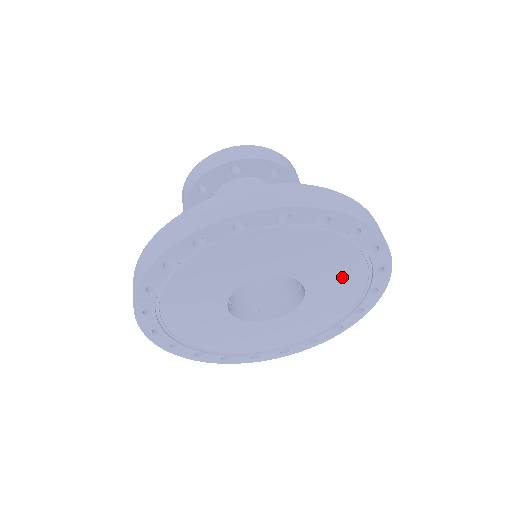
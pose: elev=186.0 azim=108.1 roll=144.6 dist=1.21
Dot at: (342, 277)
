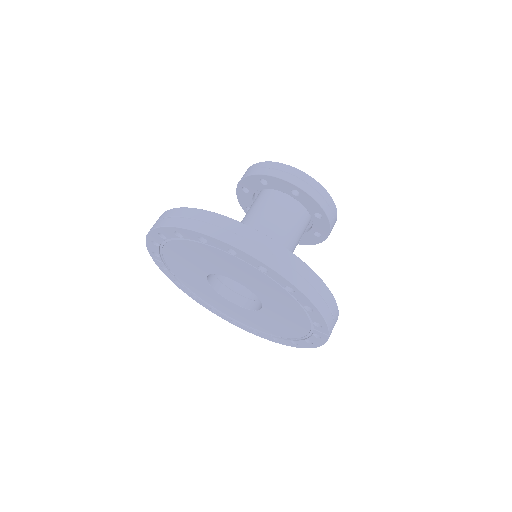
Dot at: (281, 300)
